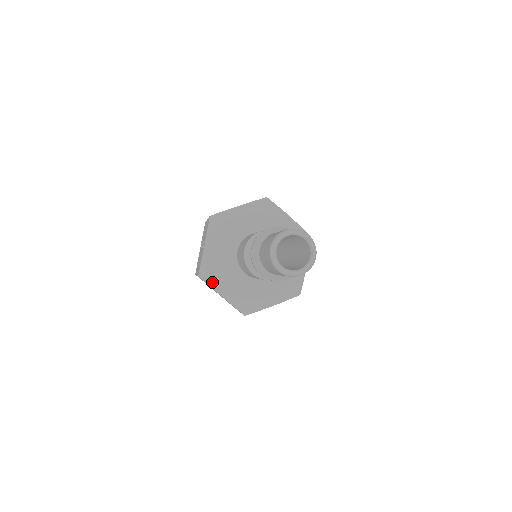
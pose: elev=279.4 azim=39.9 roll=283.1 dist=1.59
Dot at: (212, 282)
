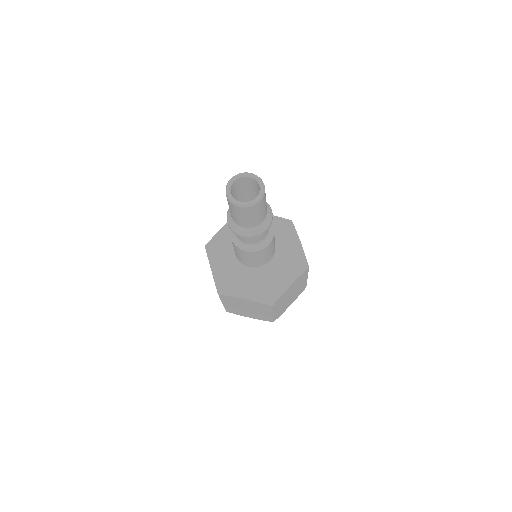
Dot at: (230, 292)
